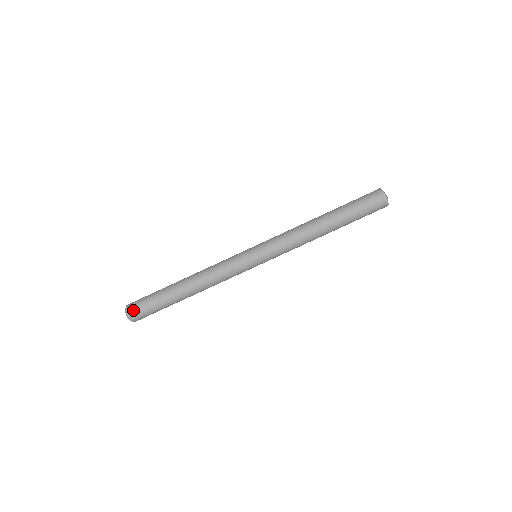
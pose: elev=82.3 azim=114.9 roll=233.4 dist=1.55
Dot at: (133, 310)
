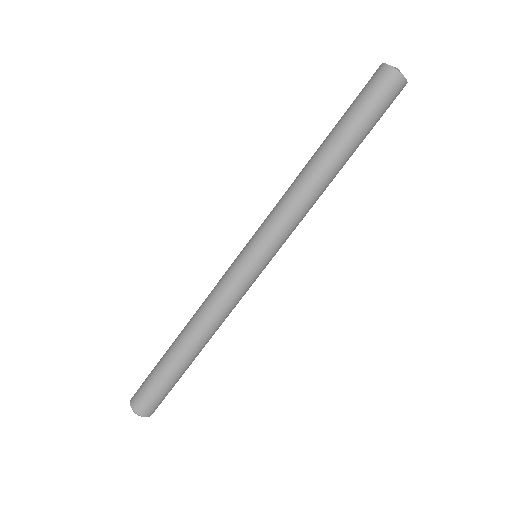
Dot at: (141, 406)
